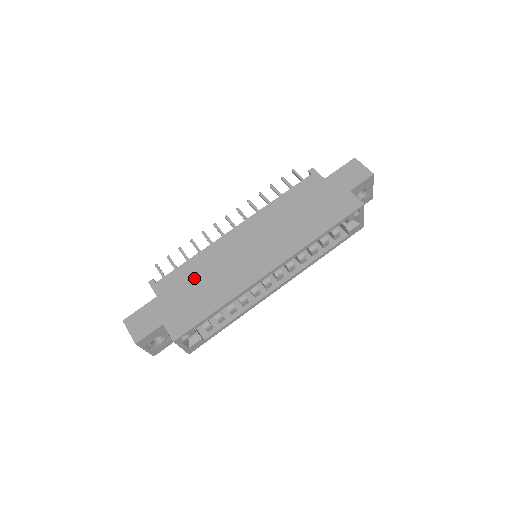
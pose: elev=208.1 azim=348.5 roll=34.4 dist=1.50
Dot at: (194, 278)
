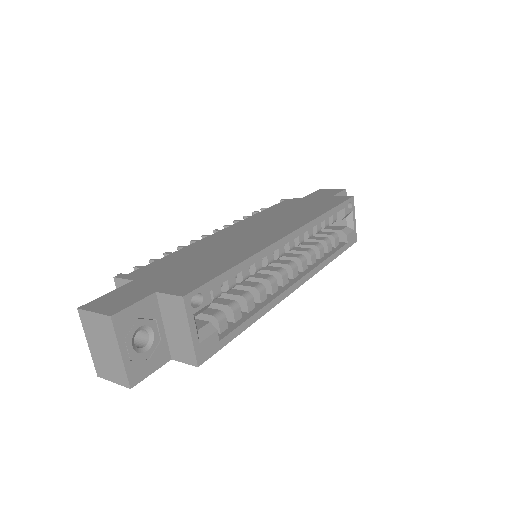
Dot at: (187, 259)
